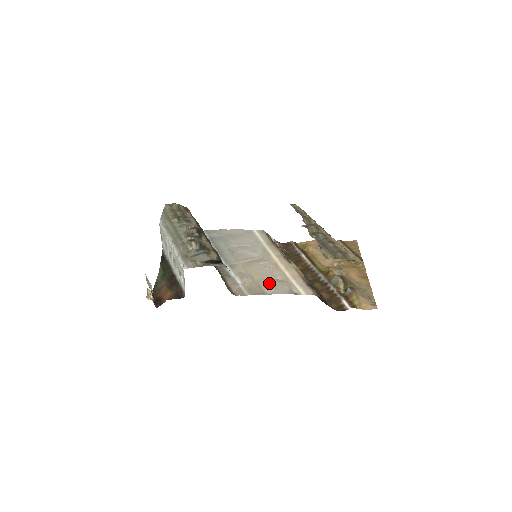
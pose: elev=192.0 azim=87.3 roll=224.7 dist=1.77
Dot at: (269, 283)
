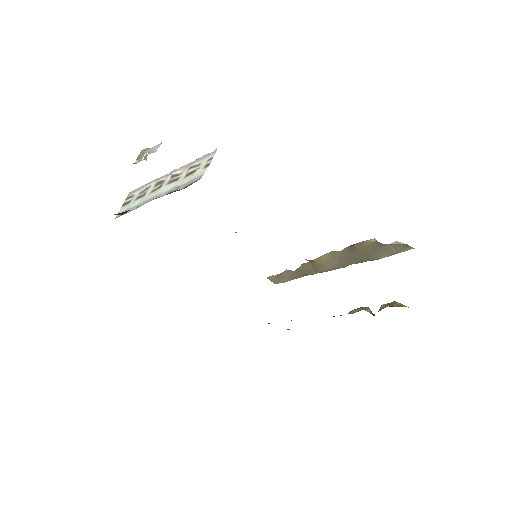
Dot at: occluded
